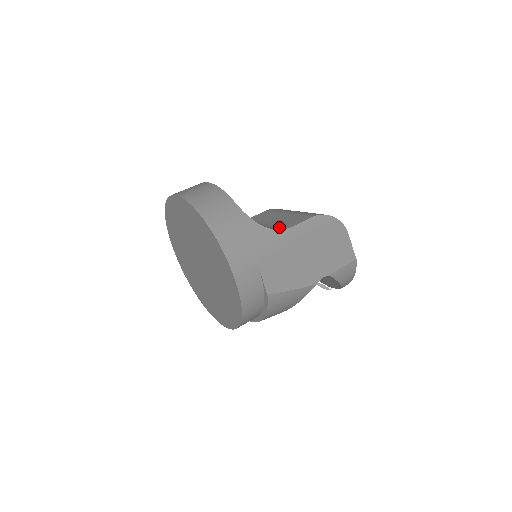
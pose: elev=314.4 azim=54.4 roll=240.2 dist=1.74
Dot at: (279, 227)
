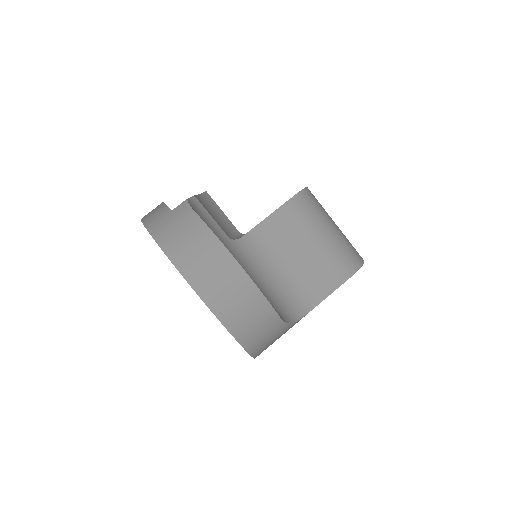
Dot at: (307, 296)
